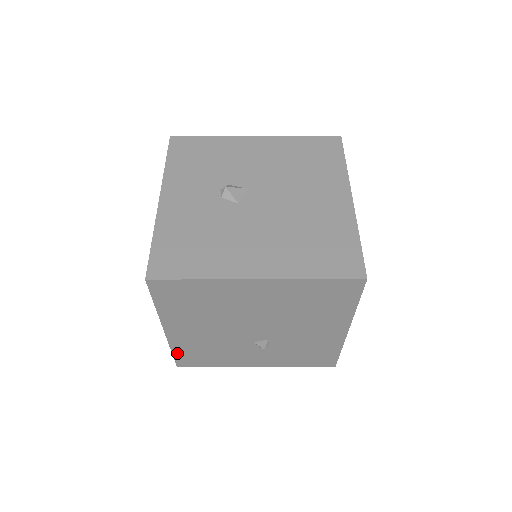
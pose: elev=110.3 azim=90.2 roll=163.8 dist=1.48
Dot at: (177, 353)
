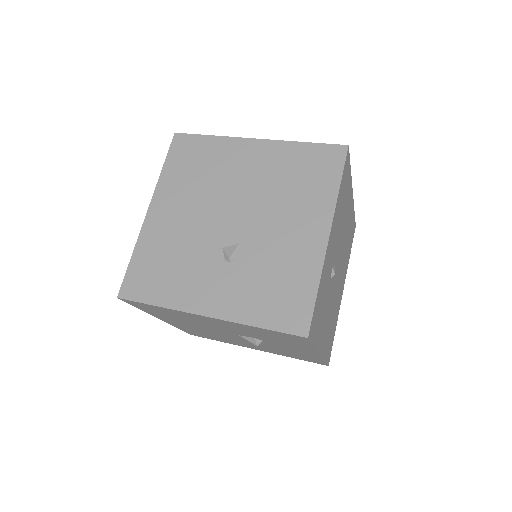
Dot at: (135, 261)
